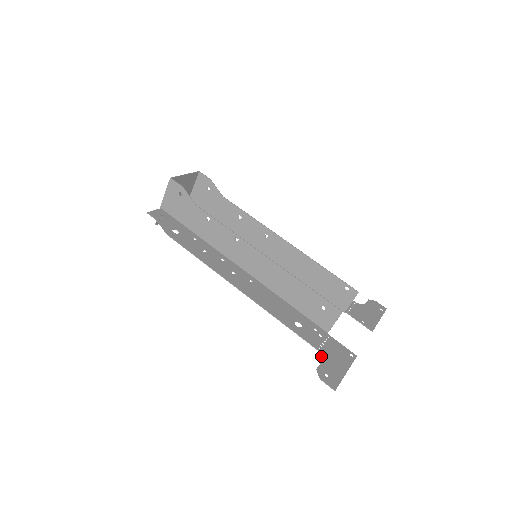
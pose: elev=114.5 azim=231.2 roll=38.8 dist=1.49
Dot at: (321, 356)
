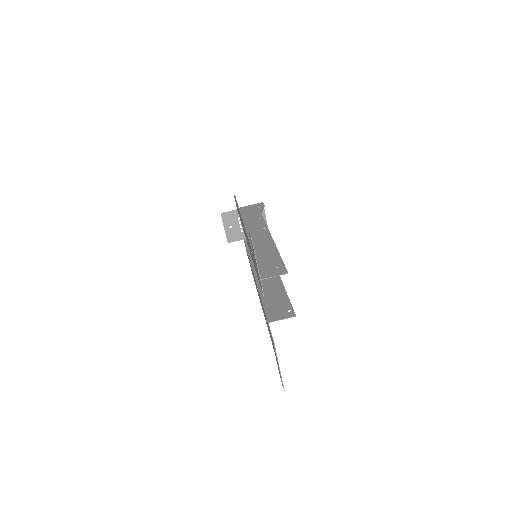
Dot at: occluded
